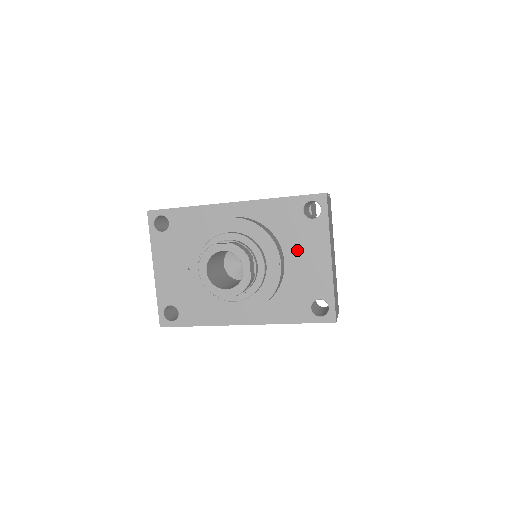
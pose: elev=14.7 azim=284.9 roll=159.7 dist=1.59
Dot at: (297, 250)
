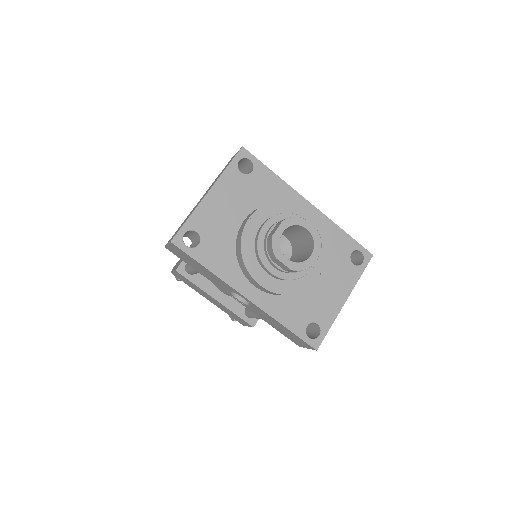
Dot at: (329, 276)
